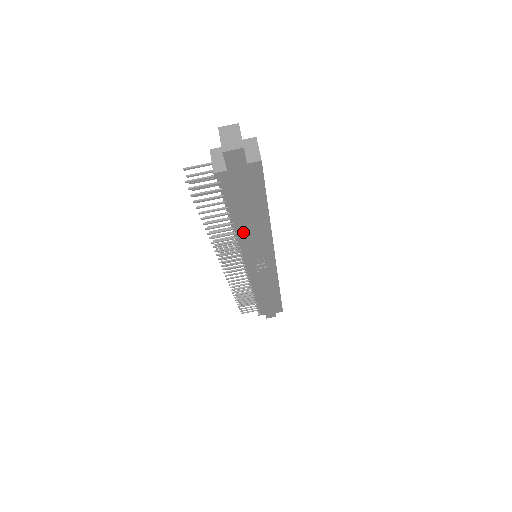
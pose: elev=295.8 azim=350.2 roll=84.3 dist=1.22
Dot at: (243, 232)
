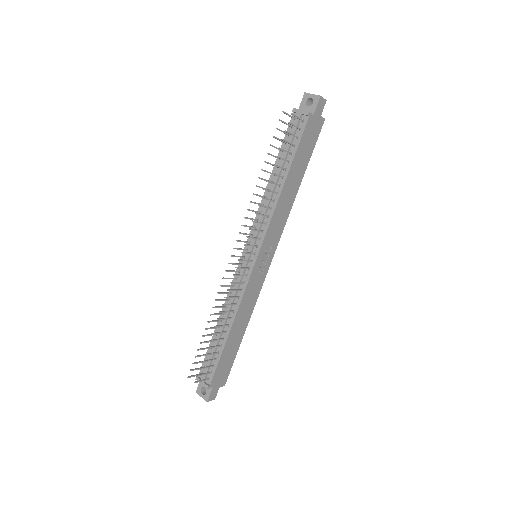
Dot at: (283, 196)
